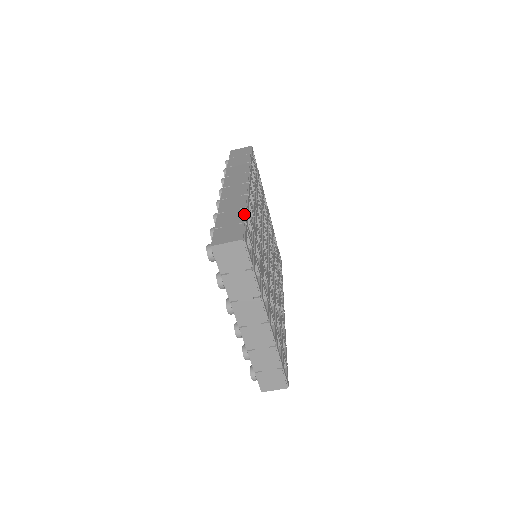
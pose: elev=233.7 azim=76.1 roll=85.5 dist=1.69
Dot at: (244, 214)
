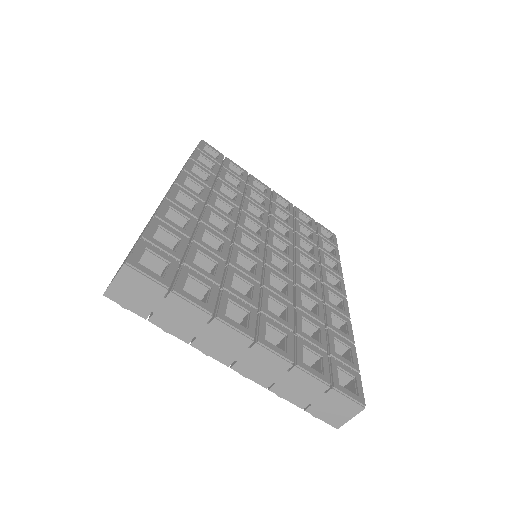
Dot at: (146, 227)
